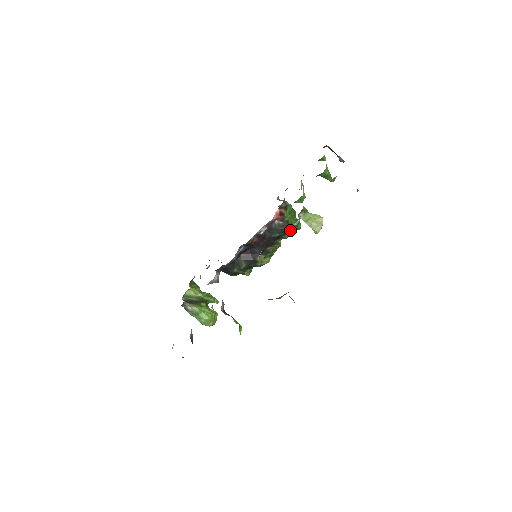
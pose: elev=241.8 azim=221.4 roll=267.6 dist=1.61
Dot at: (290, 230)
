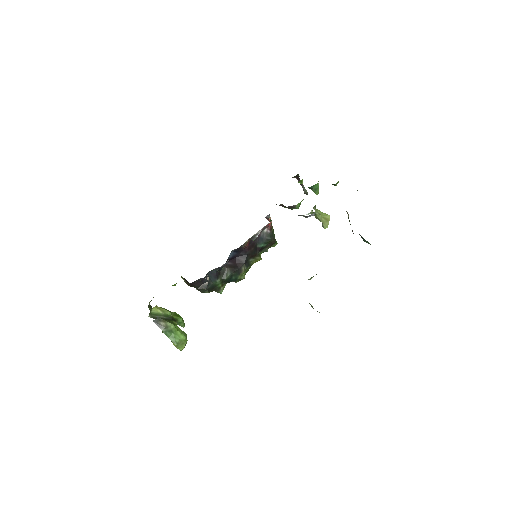
Dot at: (272, 243)
